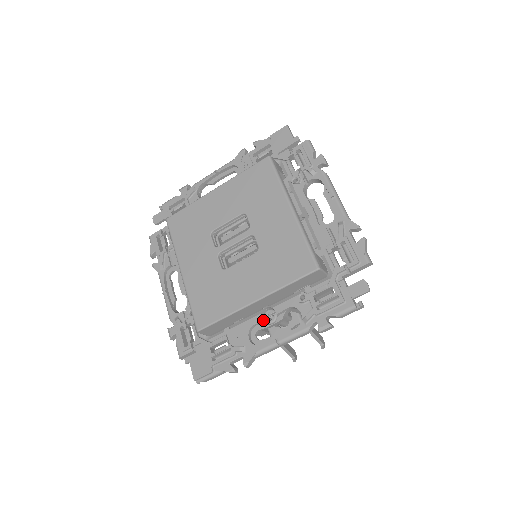
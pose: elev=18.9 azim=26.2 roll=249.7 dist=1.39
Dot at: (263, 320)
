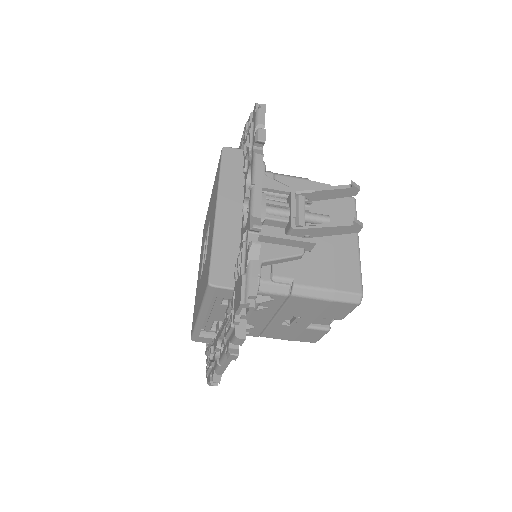
Dot at: occluded
